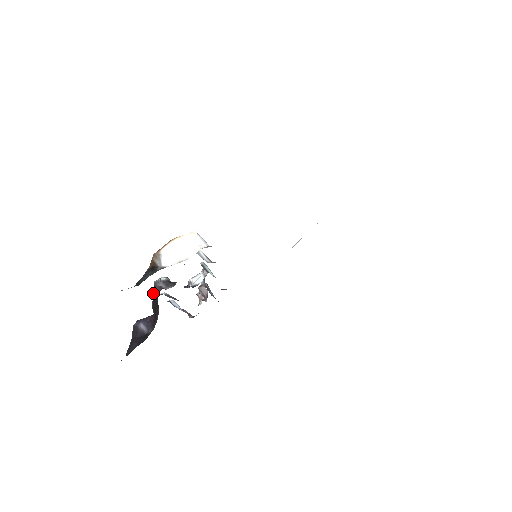
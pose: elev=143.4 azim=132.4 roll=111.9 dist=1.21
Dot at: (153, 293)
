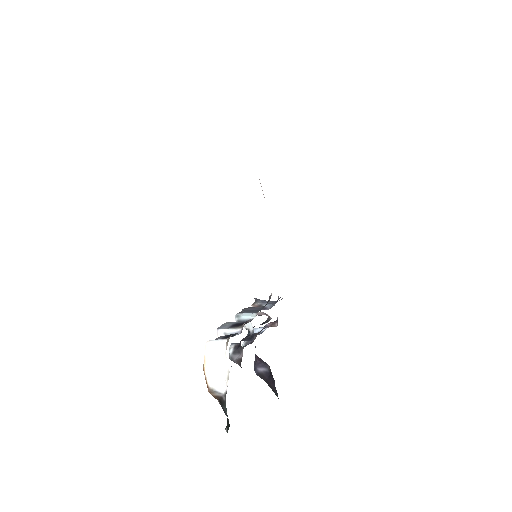
Dot at: occluded
